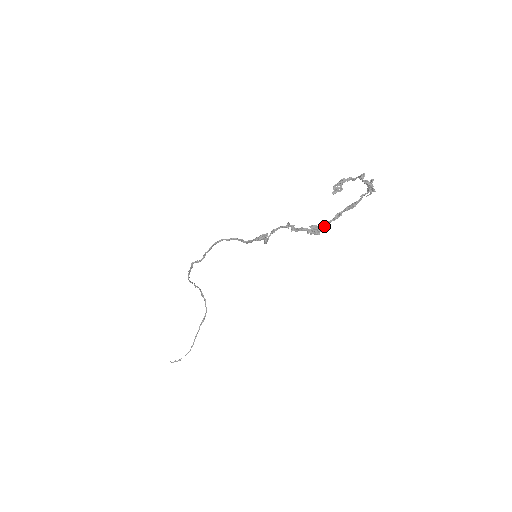
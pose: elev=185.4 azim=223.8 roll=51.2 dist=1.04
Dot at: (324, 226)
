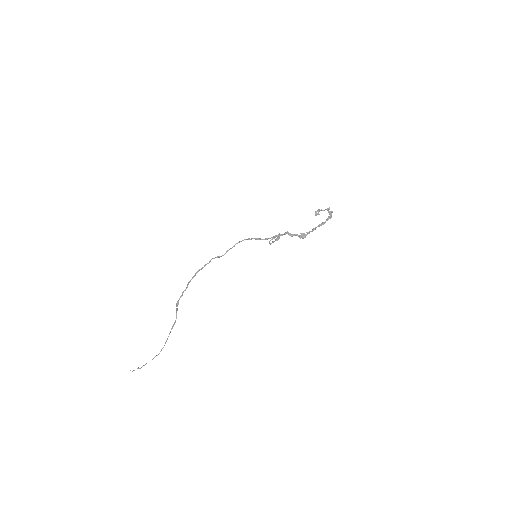
Dot at: (309, 233)
